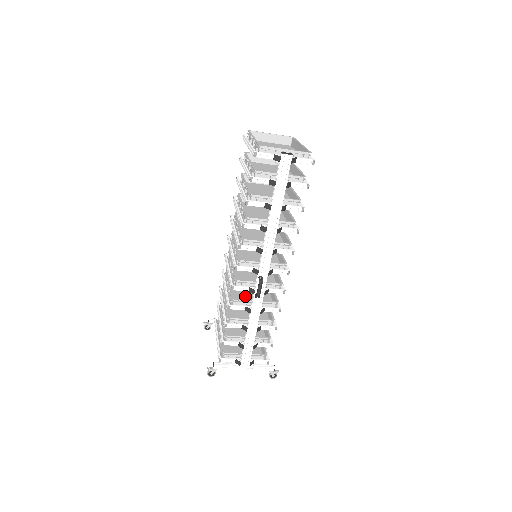
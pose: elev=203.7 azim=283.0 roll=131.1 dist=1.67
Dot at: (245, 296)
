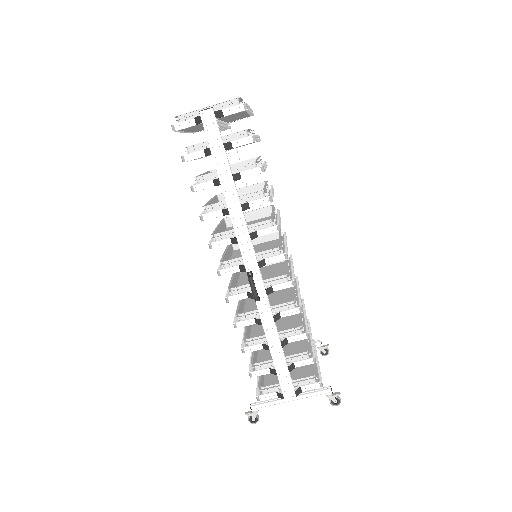
Dot at: occluded
